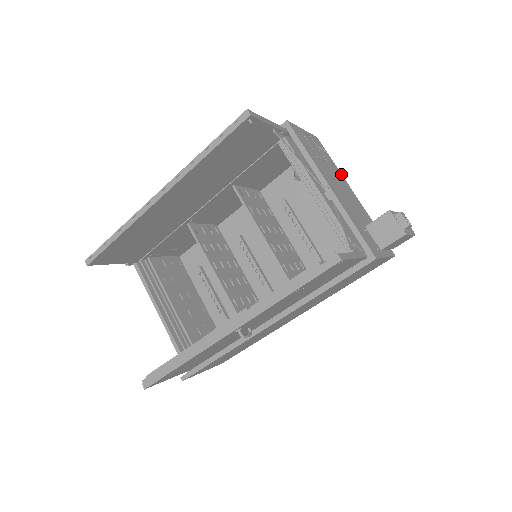
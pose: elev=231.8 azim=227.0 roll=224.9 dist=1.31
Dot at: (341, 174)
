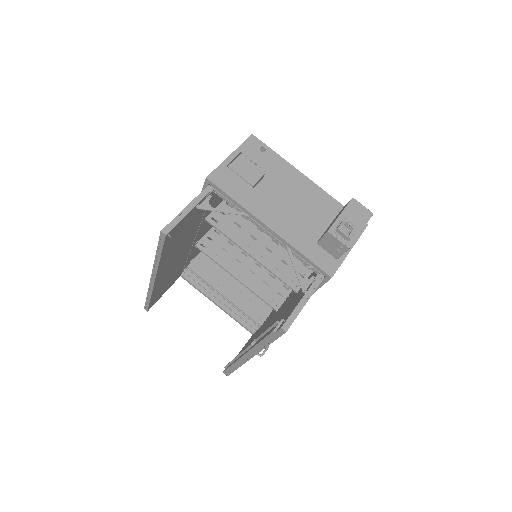
Dot at: (289, 165)
